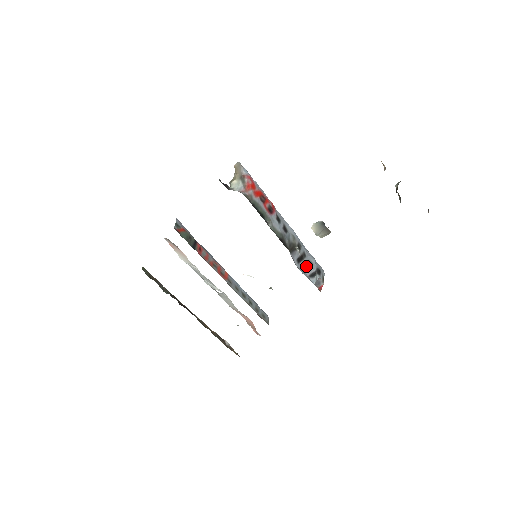
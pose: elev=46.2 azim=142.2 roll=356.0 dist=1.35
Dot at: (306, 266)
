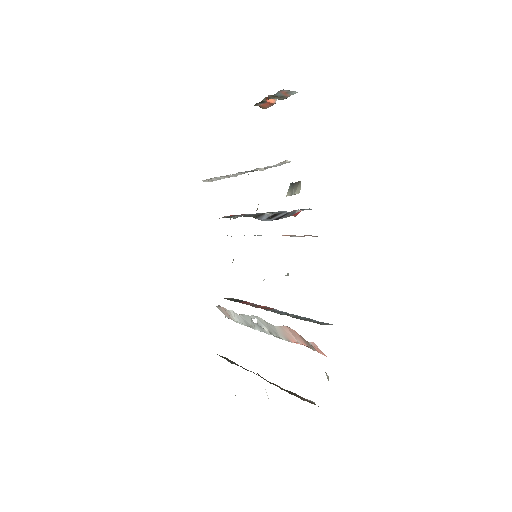
Dot at: (282, 217)
